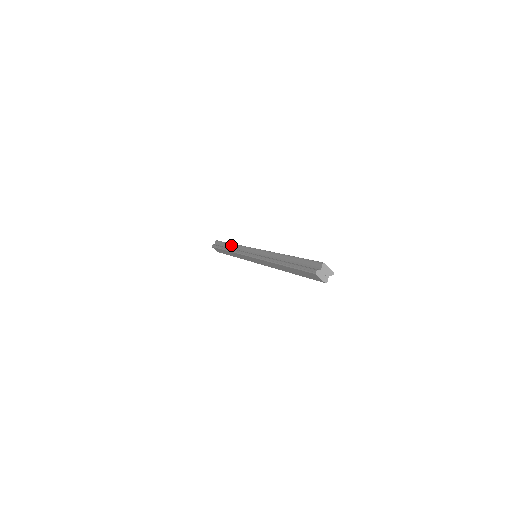
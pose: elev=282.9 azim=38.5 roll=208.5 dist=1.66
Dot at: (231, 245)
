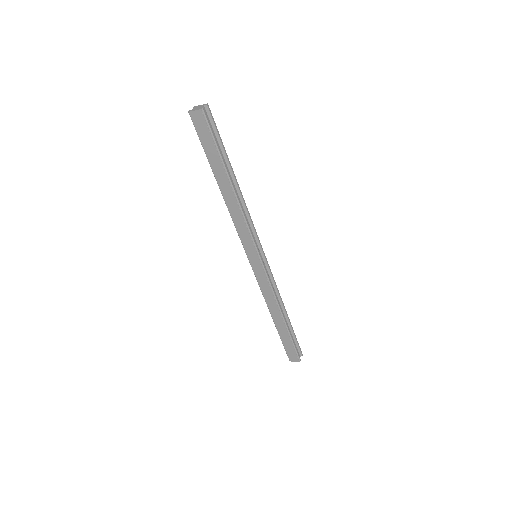
Dot at: occluded
